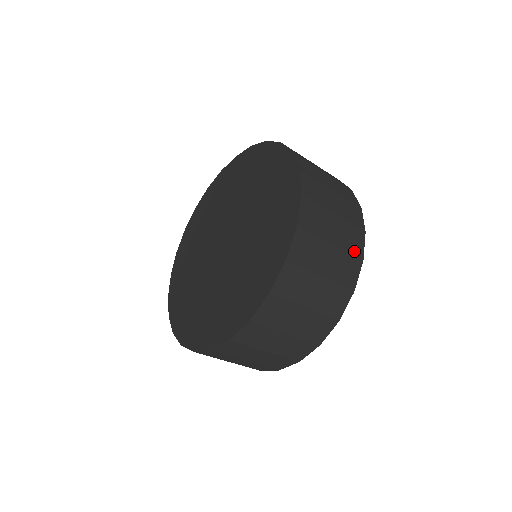
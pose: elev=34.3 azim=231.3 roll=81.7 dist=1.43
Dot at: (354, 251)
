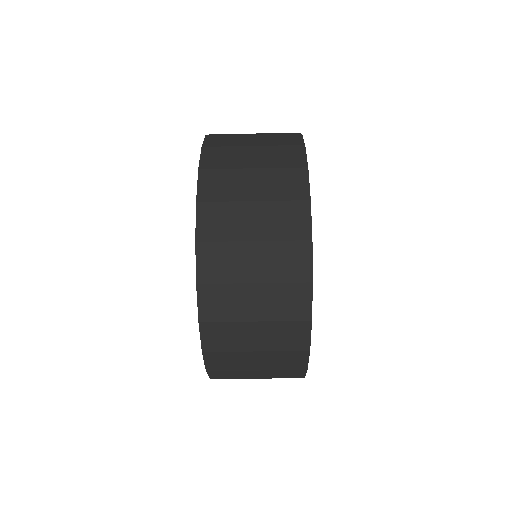
Dot at: (286, 134)
